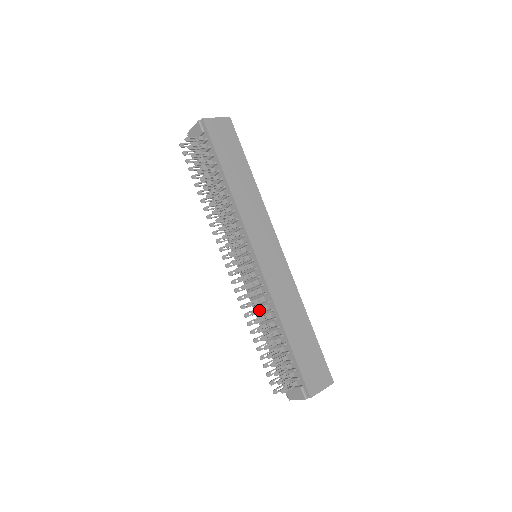
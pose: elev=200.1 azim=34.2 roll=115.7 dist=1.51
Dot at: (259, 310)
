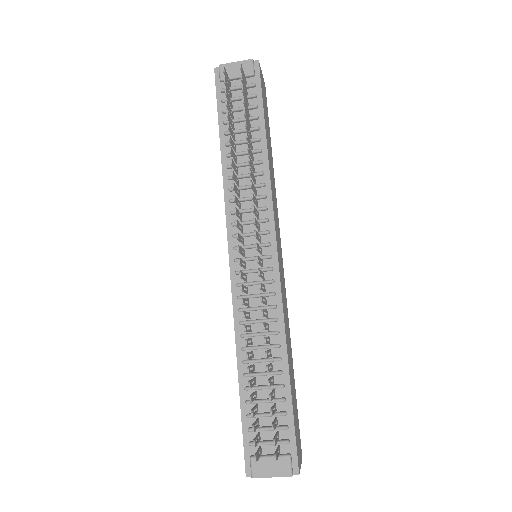
Dot at: (251, 328)
